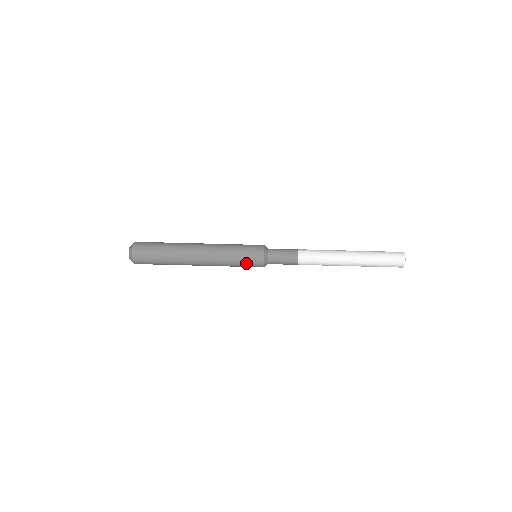
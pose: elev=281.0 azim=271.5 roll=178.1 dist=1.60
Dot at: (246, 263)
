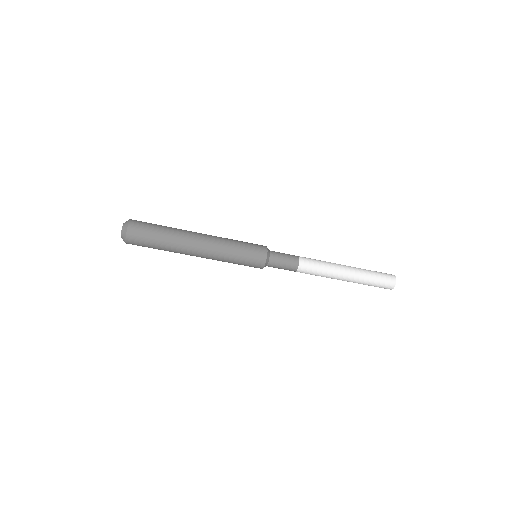
Dot at: occluded
